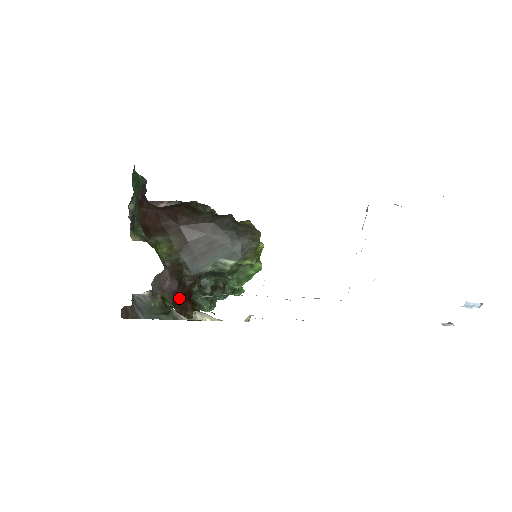
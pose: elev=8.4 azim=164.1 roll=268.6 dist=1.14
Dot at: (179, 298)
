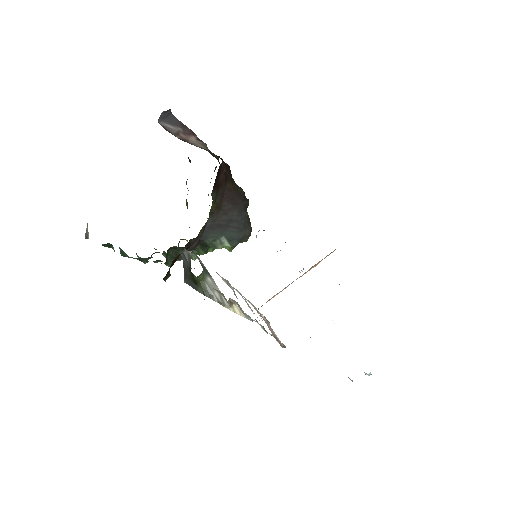
Dot at: (177, 256)
